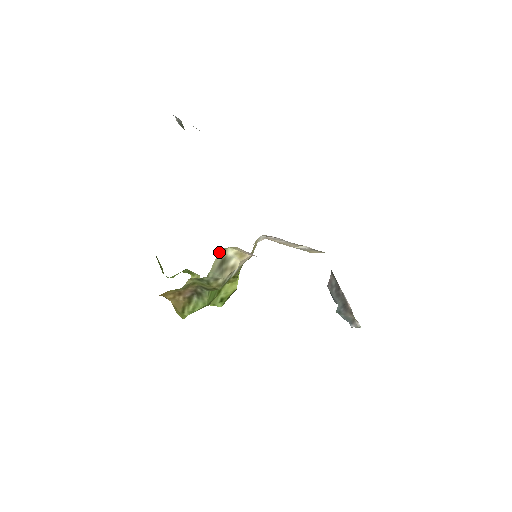
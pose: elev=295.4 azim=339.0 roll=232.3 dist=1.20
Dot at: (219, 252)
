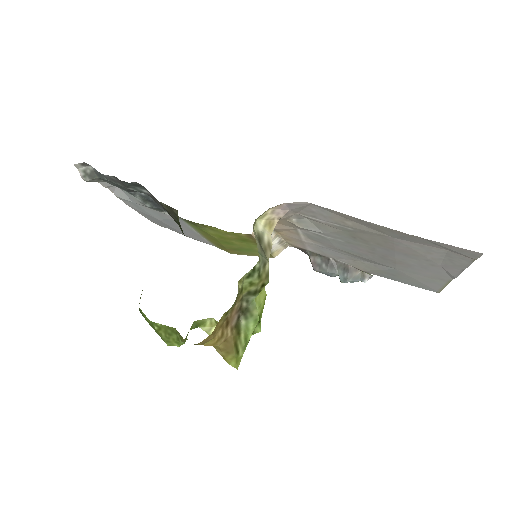
Dot at: occluded
